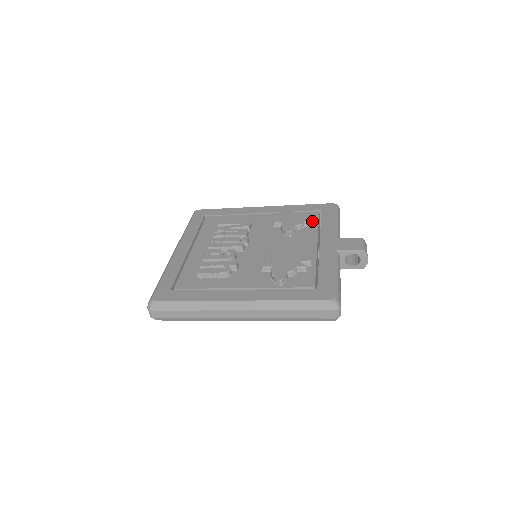
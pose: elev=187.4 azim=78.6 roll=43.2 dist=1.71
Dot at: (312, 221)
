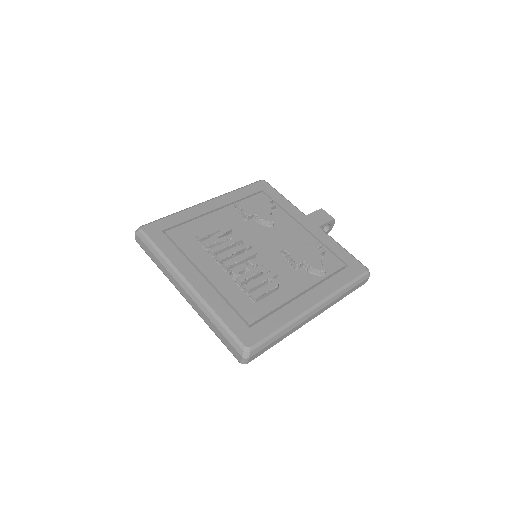
Dot at: occluded
